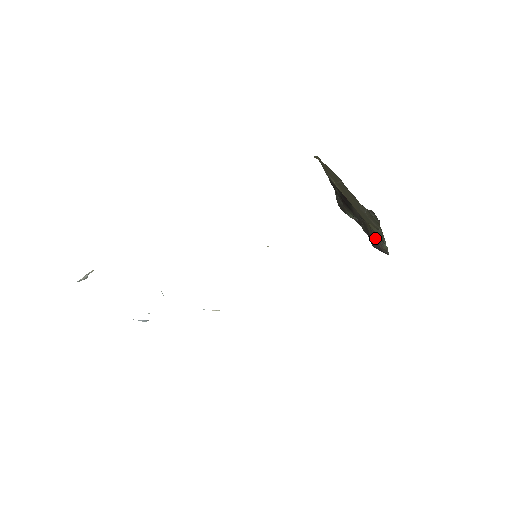
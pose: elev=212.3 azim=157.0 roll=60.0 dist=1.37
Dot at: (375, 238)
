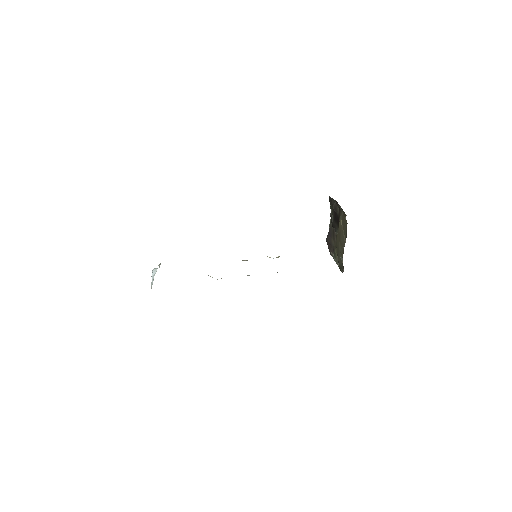
Dot at: (332, 248)
